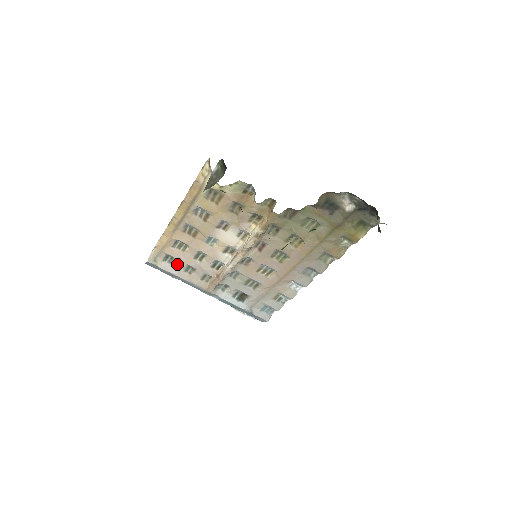
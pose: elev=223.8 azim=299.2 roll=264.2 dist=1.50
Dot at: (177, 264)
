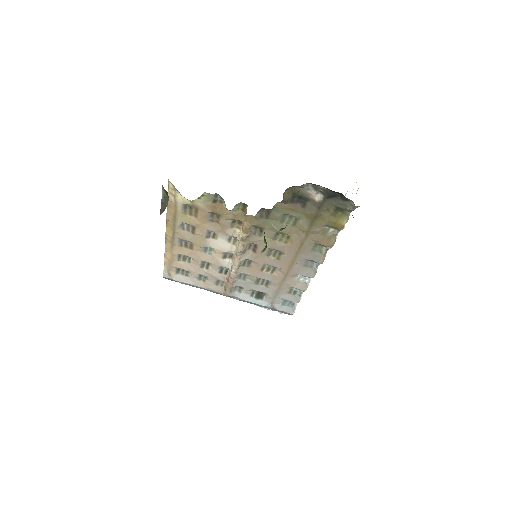
Dot at: (189, 275)
